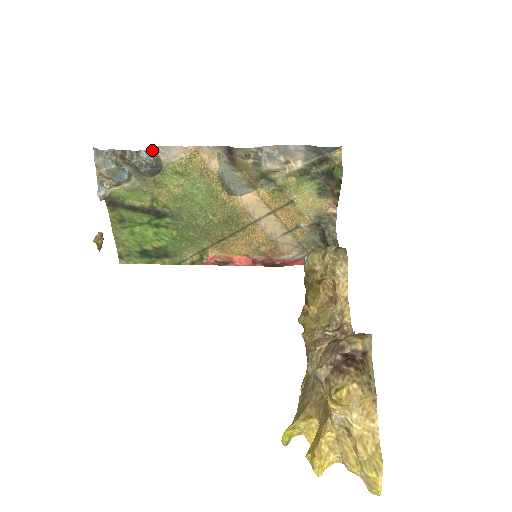
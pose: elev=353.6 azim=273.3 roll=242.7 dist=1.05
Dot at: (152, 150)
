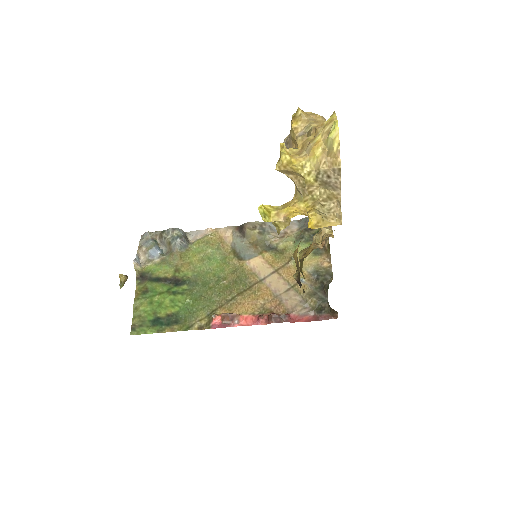
Dot at: (184, 232)
